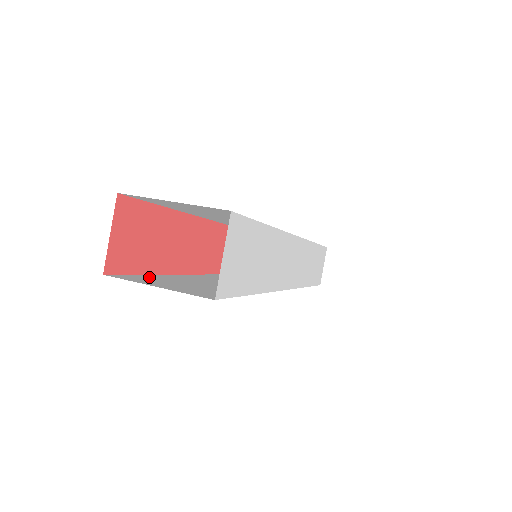
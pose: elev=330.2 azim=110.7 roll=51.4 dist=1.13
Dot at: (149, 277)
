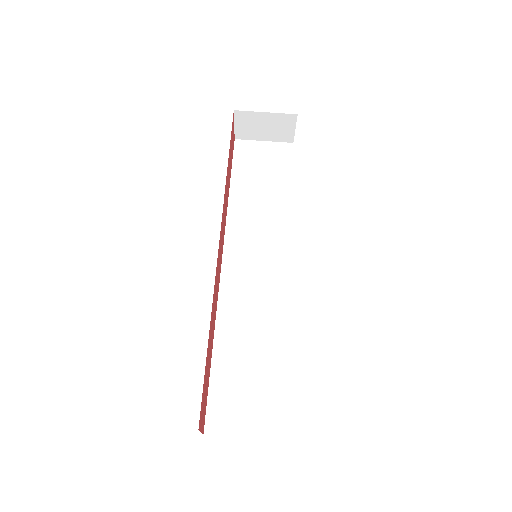
Dot at: (218, 395)
